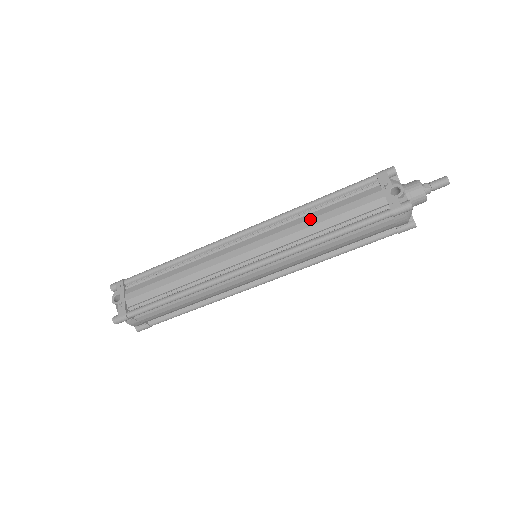
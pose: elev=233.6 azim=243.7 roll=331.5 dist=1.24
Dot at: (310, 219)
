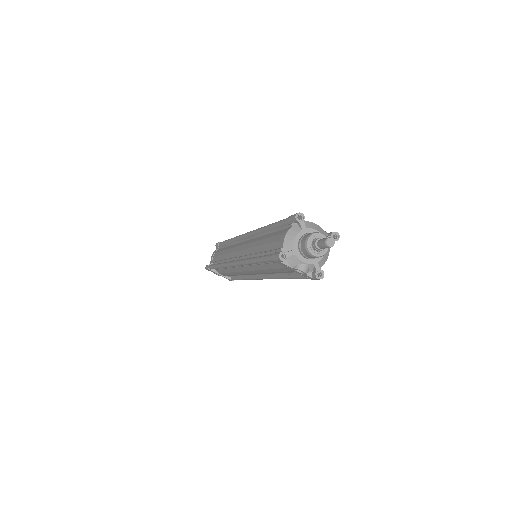
Dot at: (265, 270)
